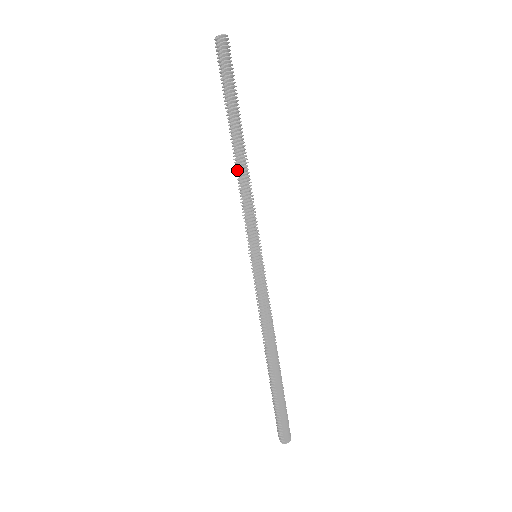
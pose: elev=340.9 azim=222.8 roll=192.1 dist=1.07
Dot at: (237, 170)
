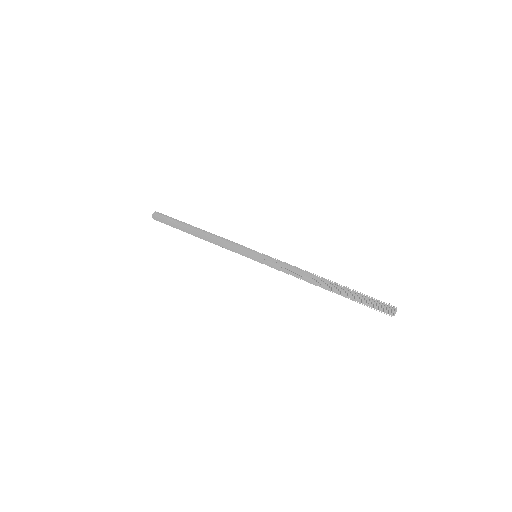
Dot at: (208, 237)
